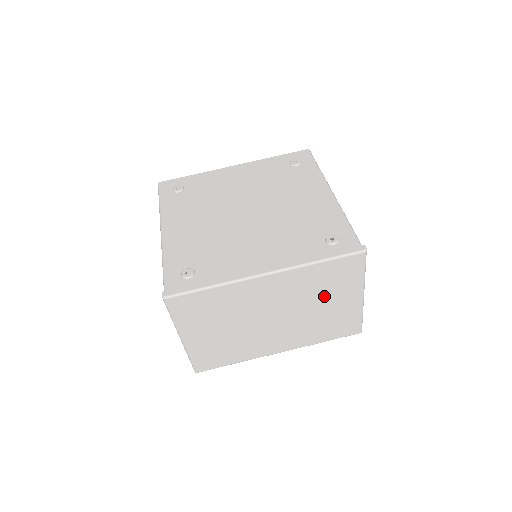
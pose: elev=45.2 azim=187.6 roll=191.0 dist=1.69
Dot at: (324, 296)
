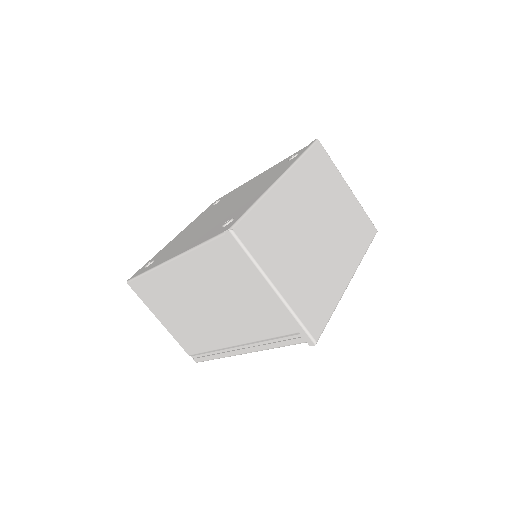
Dot at: (329, 193)
